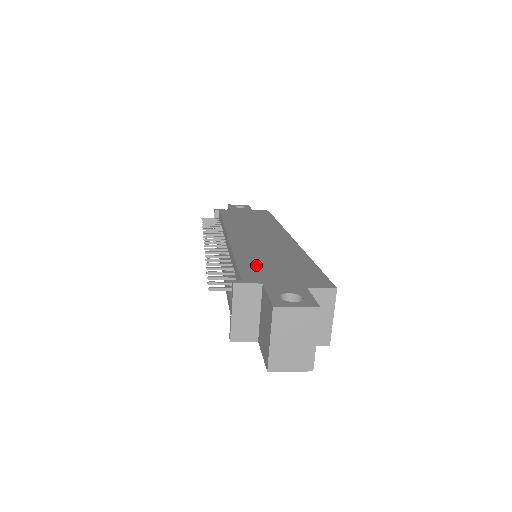
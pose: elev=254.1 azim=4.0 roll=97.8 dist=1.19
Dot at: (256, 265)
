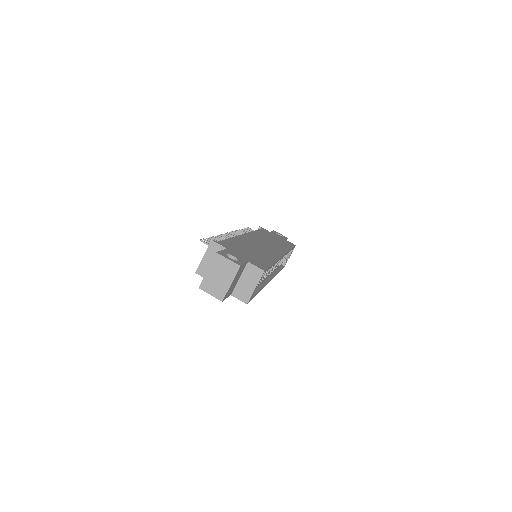
Dot at: (237, 245)
